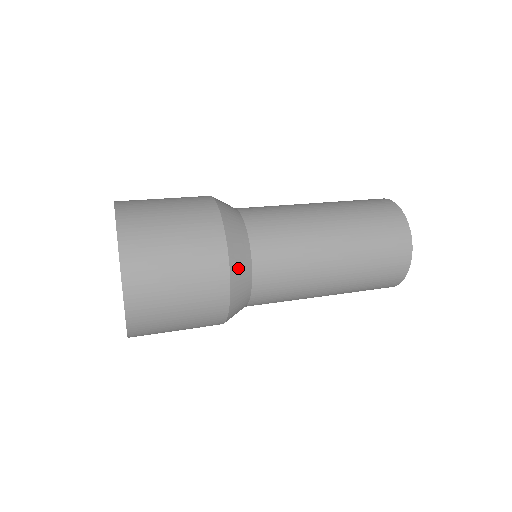
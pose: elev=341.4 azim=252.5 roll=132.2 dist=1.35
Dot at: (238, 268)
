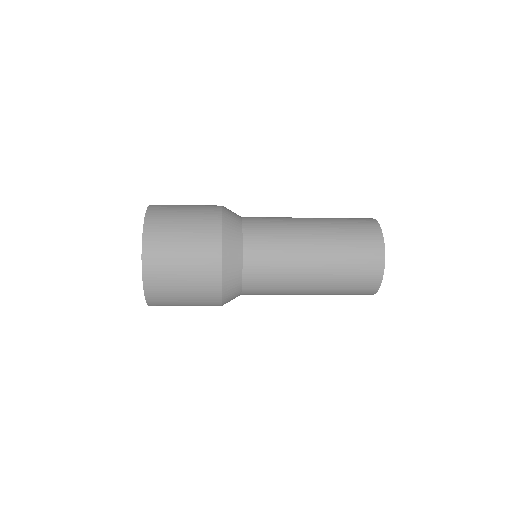
Dot at: (230, 235)
